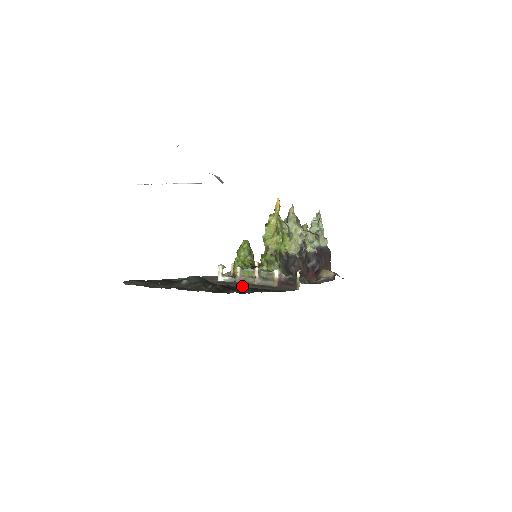
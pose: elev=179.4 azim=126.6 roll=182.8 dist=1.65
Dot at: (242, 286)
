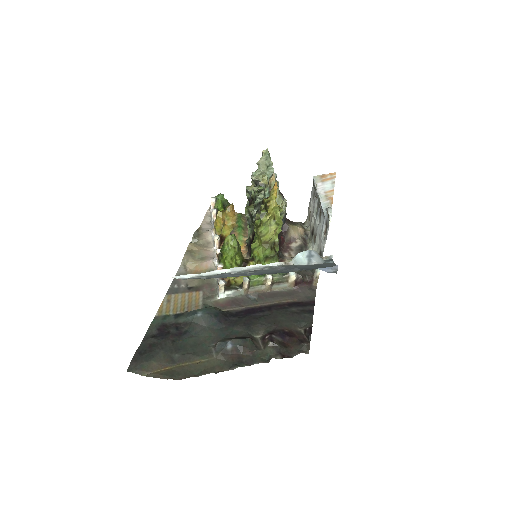
Dot at: (263, 304)
